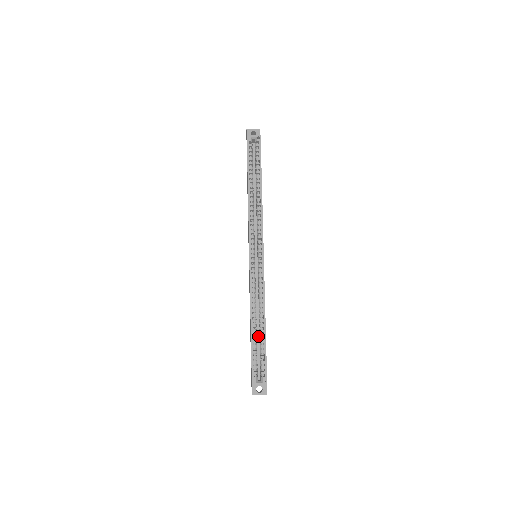
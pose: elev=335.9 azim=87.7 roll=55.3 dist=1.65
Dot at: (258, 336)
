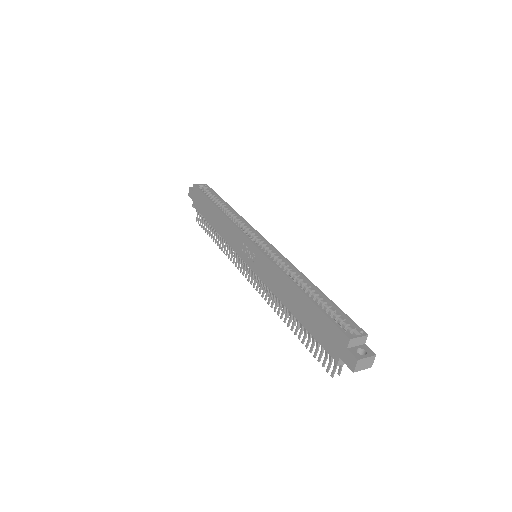
Dot at: occluded
